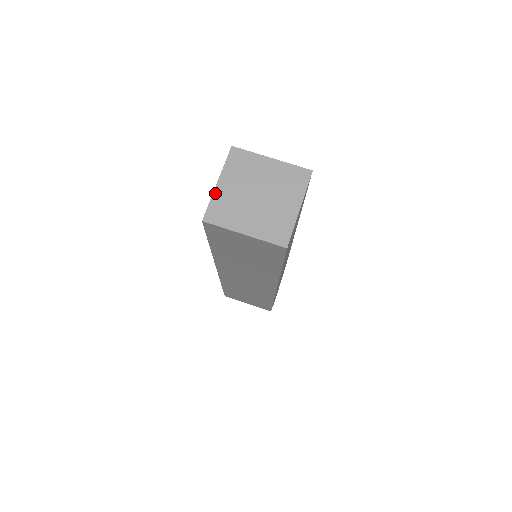
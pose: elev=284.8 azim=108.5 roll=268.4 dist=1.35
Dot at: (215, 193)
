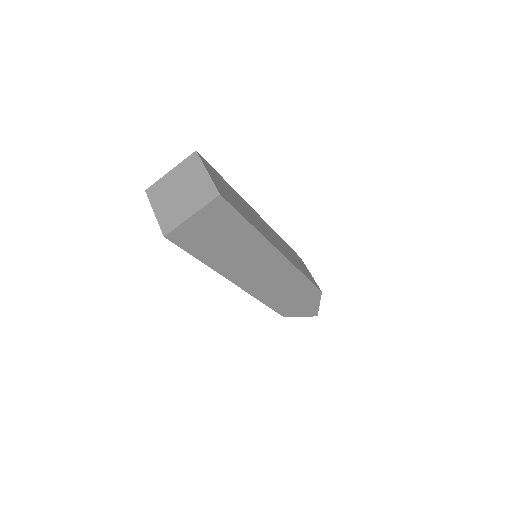
Dot at: (164, 177)
